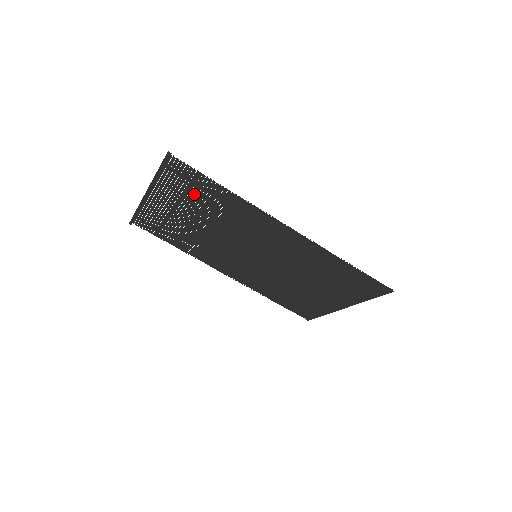
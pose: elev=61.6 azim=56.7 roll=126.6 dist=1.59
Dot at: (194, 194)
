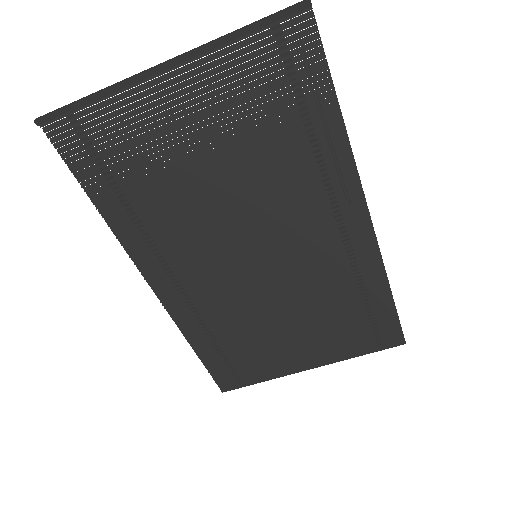
Dot at: (268, 103)
